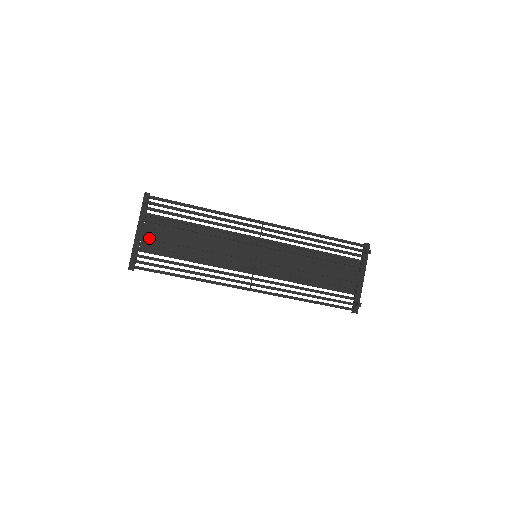
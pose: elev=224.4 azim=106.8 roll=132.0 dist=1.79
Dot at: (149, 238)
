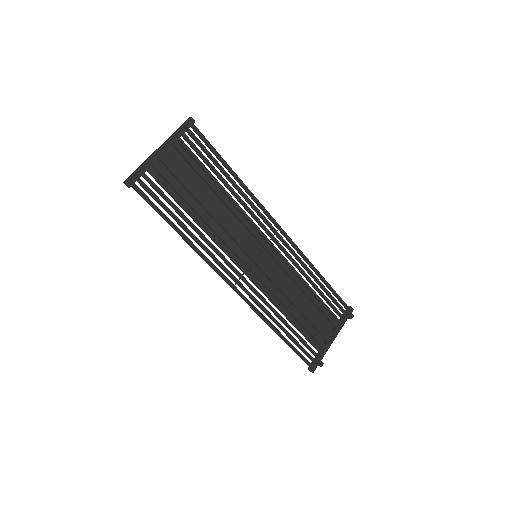
Dot at: (167, 165)
